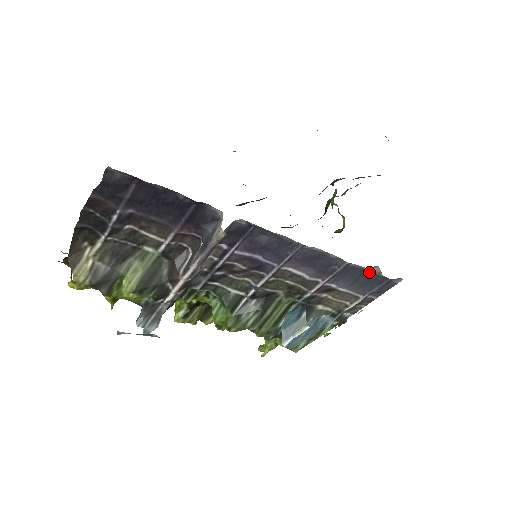
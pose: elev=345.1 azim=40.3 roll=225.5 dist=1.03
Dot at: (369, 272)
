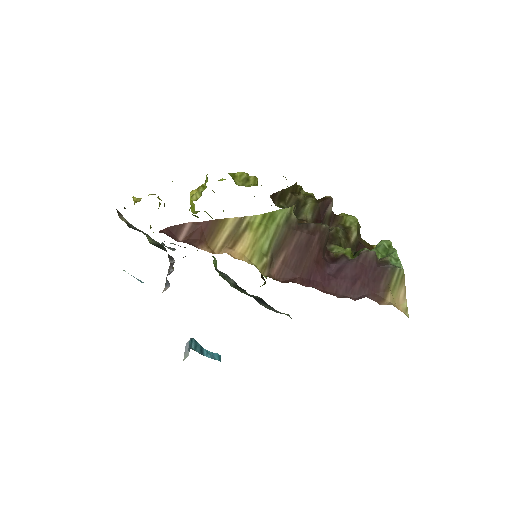
Dot at: occluded
